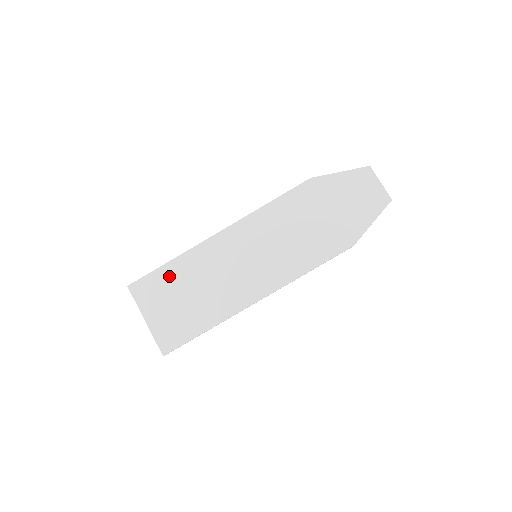
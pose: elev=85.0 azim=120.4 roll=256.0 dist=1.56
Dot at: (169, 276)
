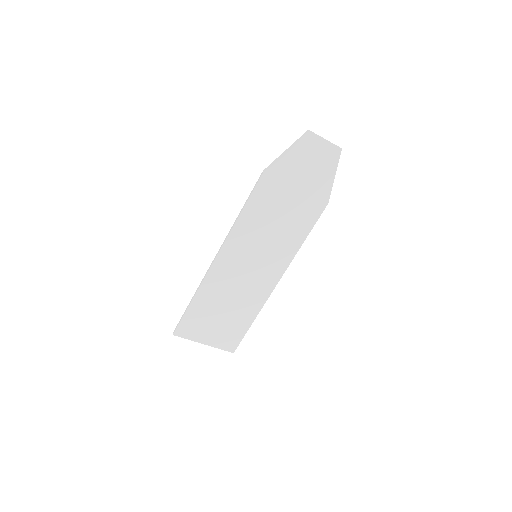
Dot at: (199, 310)
